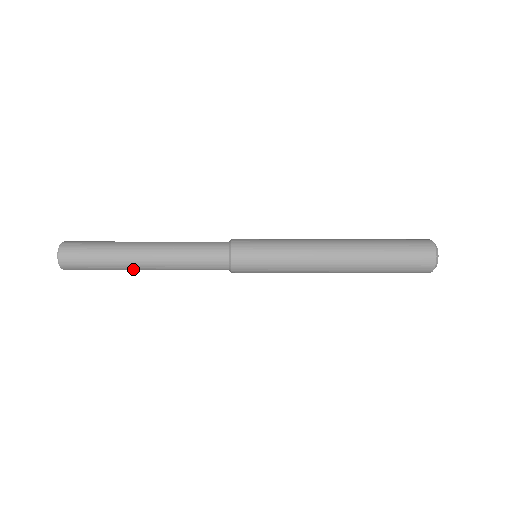
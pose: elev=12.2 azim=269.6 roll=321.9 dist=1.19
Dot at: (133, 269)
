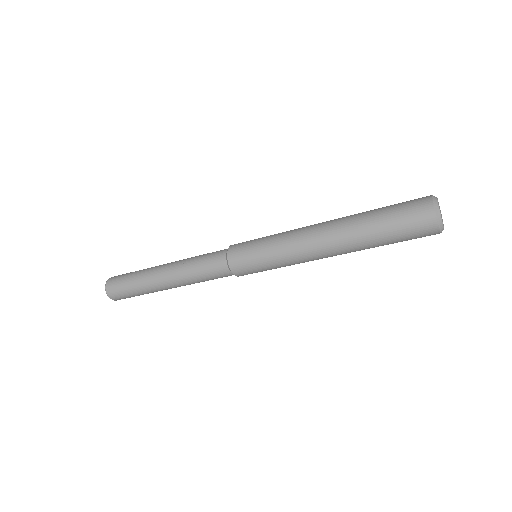
Dot at: (155, 284)
